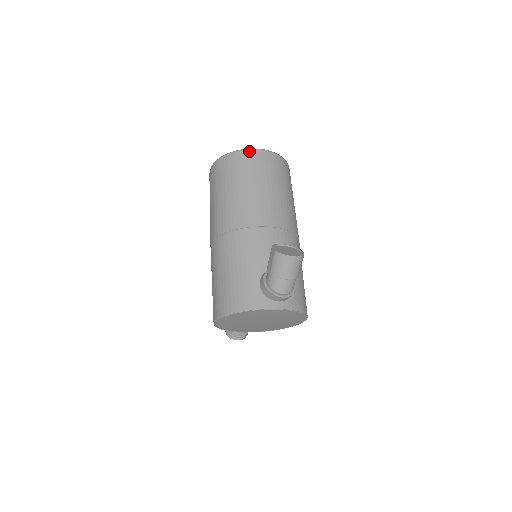
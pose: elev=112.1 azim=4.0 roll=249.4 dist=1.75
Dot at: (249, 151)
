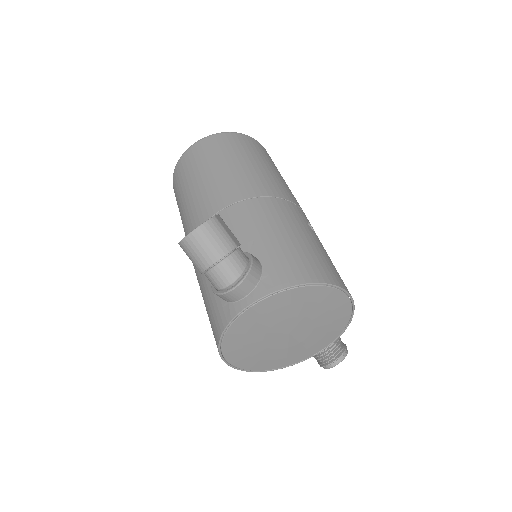
Dot at: (179, 162)
